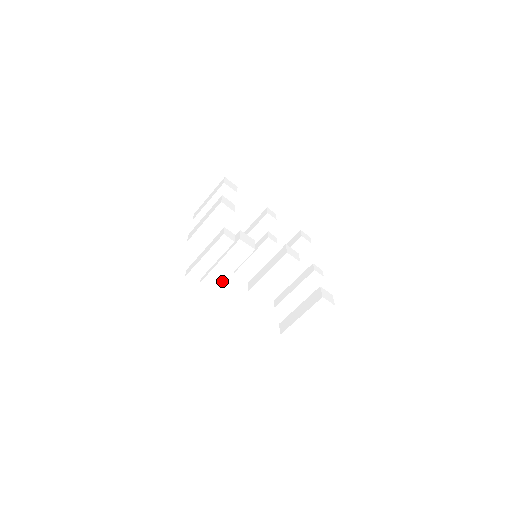
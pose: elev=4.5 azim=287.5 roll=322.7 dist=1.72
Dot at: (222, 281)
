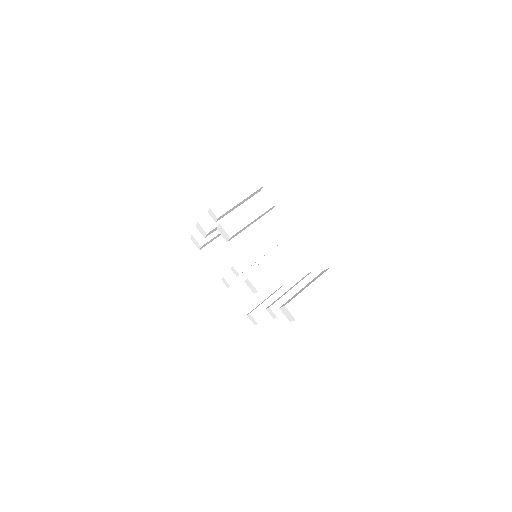
Dot at: (240, 227)
